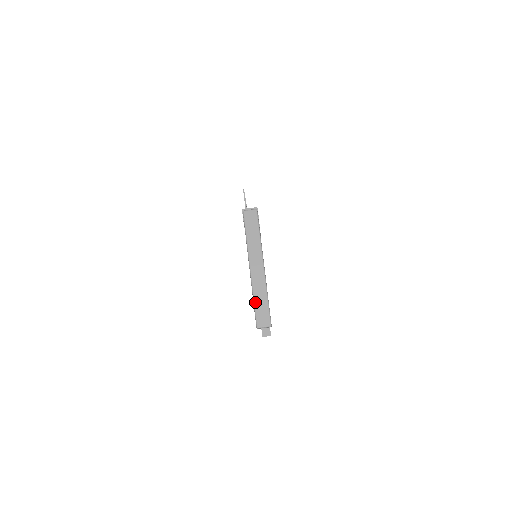
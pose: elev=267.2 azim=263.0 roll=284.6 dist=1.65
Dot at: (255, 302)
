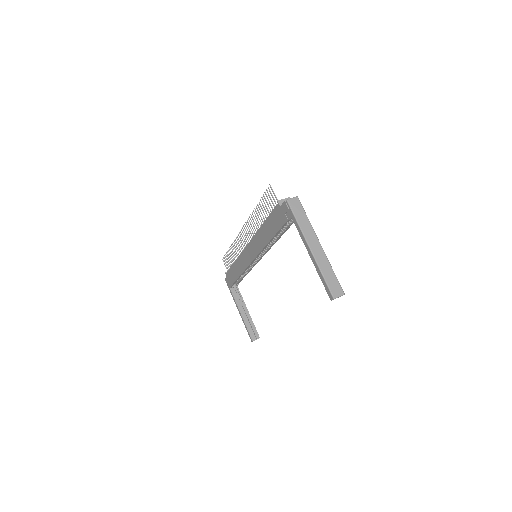
Dot at: (325, 277)
